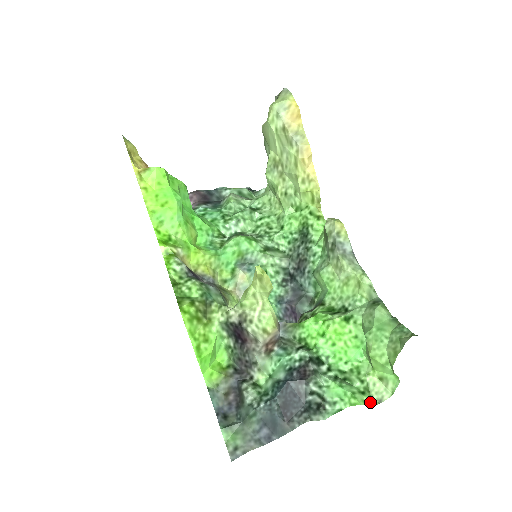
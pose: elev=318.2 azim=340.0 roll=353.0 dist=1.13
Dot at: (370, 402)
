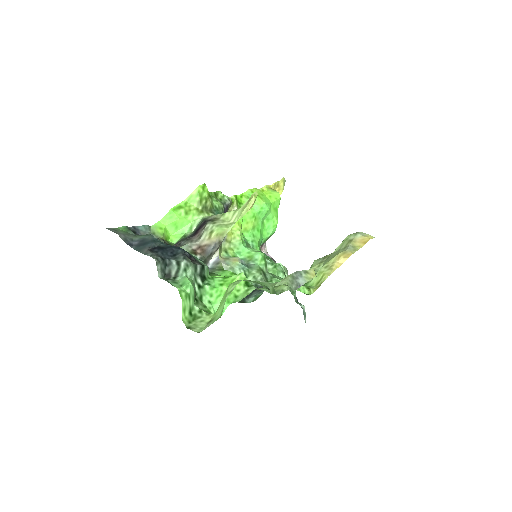
Dot at: (185, 319)
